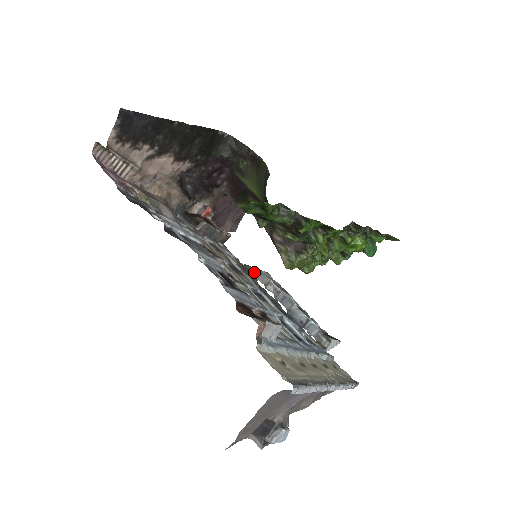
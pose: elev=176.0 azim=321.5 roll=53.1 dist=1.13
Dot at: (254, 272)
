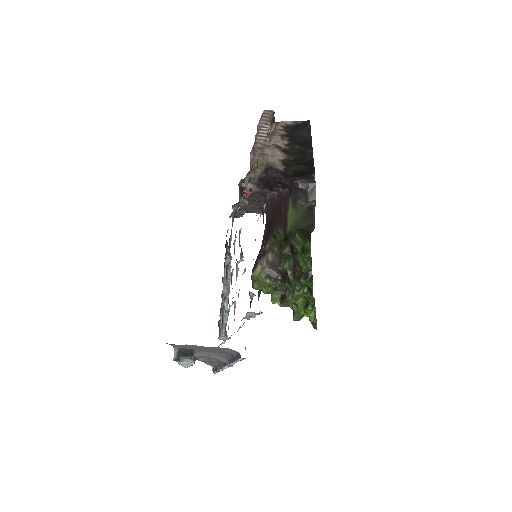
Dot at: occluded
